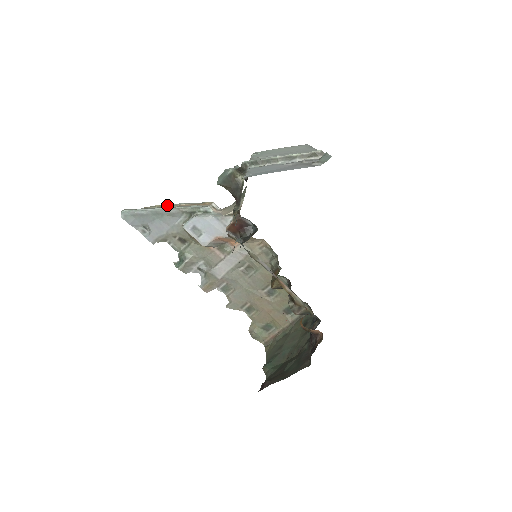
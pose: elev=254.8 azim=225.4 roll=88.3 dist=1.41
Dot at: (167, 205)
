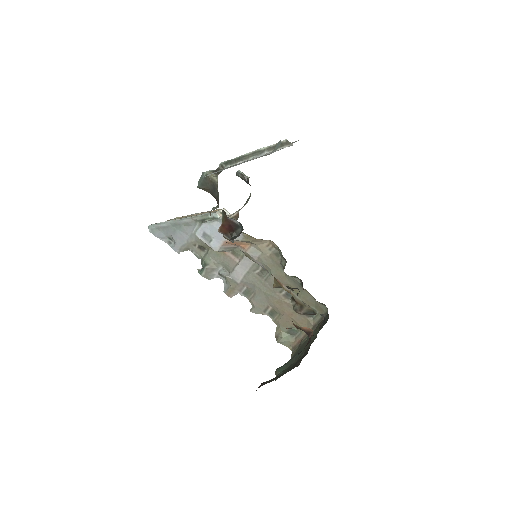
Dot at: (185, 216)
